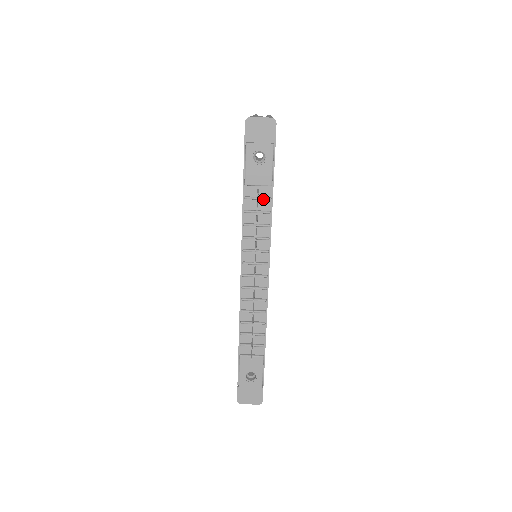
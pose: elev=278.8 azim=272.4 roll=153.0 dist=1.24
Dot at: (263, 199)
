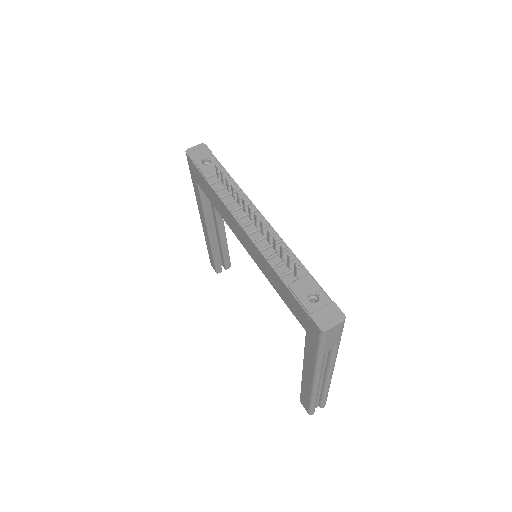
Dot at: (224, 178)
